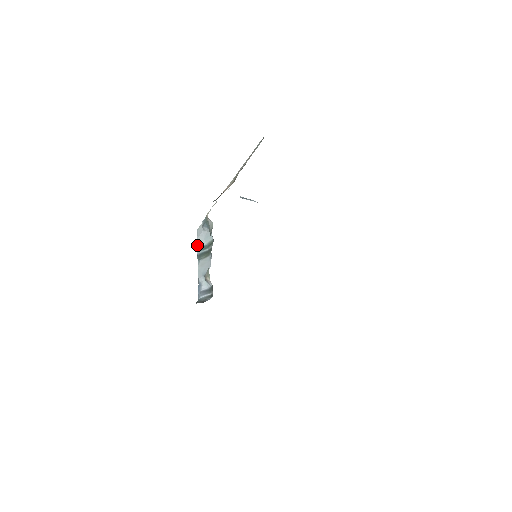
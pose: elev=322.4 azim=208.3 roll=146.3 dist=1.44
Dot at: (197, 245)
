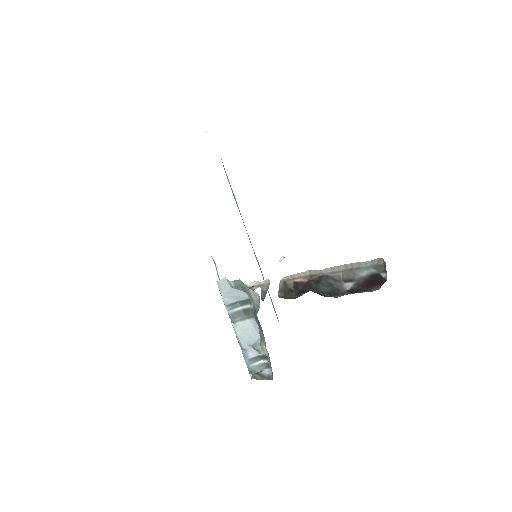
Dot at: (224, 303)
